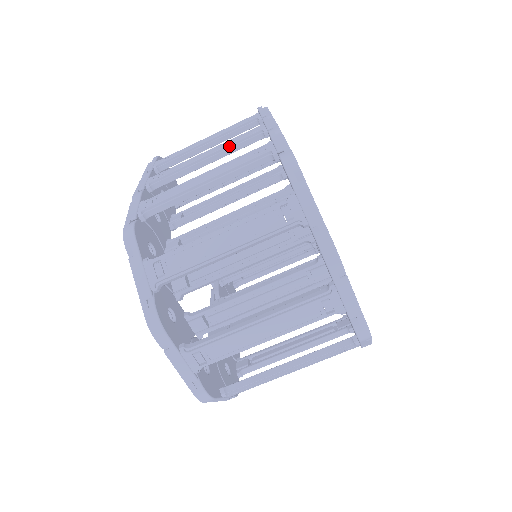
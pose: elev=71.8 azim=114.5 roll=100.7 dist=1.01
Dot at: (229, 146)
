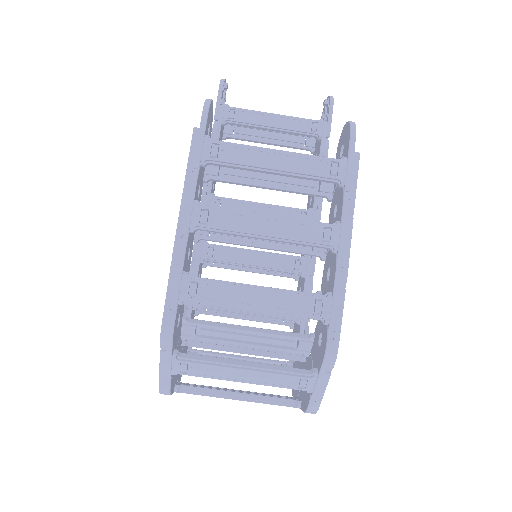
Dot at: (294, 240)
